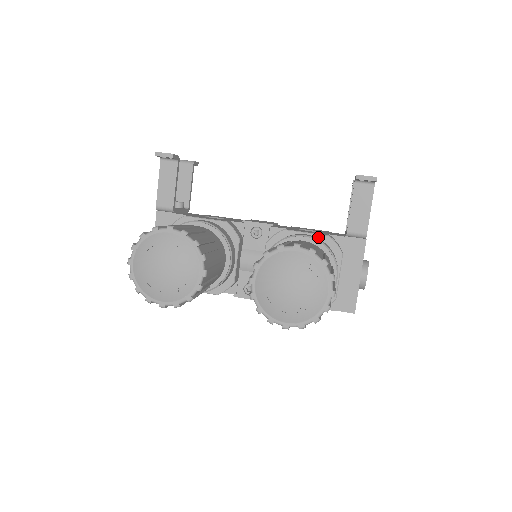
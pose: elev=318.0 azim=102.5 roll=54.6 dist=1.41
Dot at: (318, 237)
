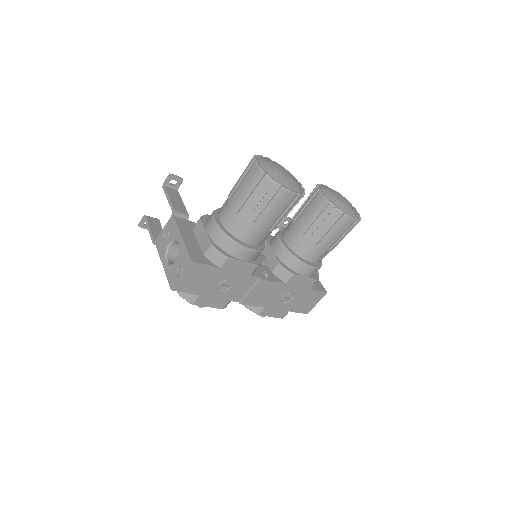
Dot at: occluded
